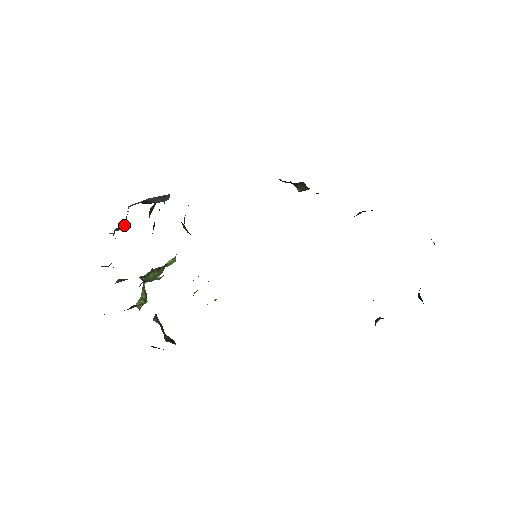
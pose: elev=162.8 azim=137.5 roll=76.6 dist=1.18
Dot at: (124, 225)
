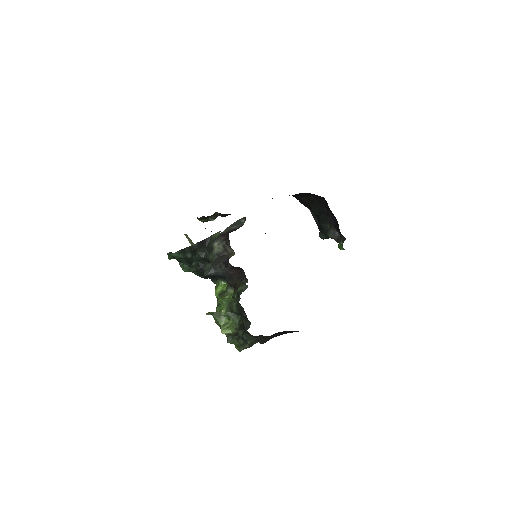
Dot at: (226, 255)
